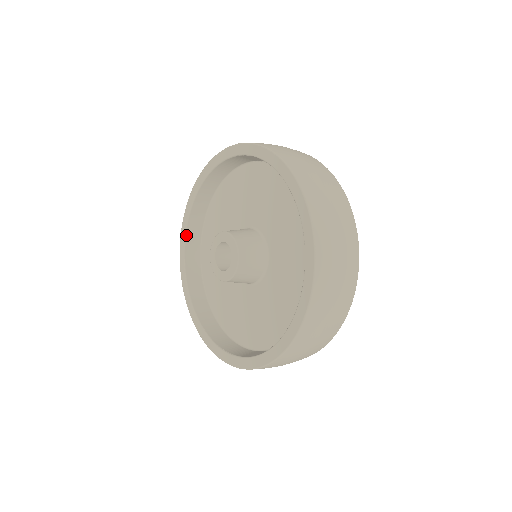
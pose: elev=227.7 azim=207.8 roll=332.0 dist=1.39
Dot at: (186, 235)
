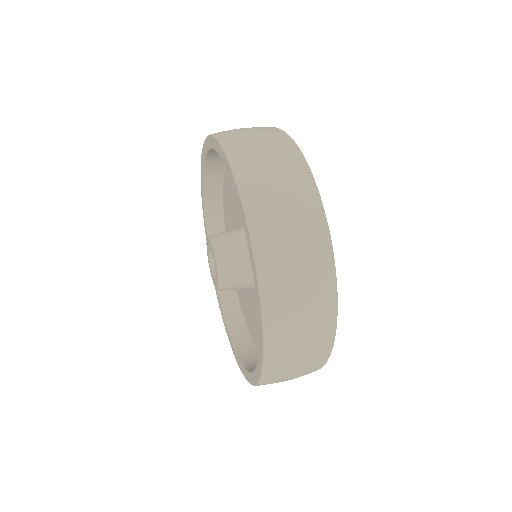
Dot at: occluded
